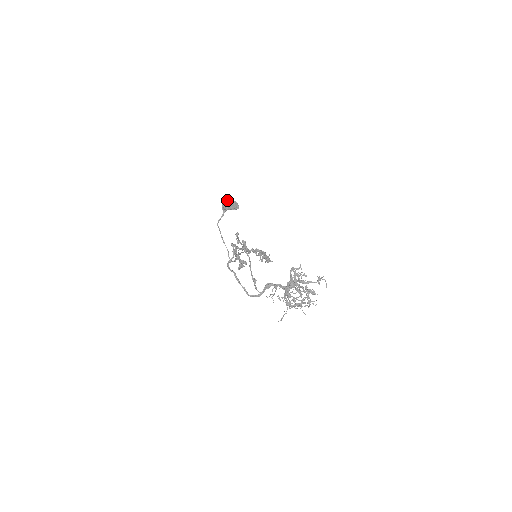
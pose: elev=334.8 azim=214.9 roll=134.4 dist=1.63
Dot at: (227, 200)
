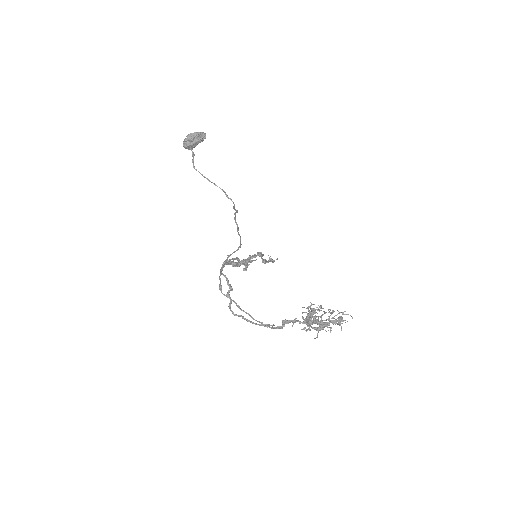
Dot at: (186, 140)
